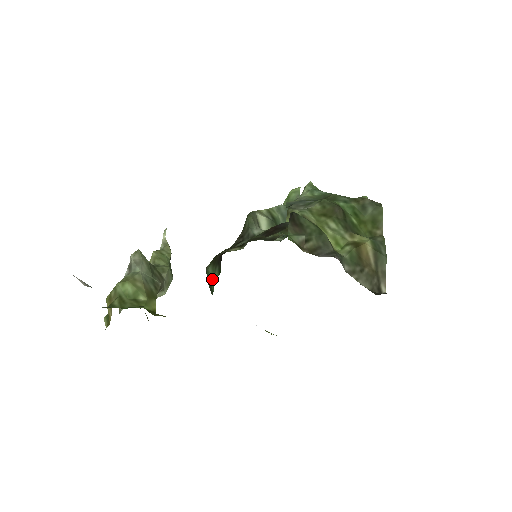
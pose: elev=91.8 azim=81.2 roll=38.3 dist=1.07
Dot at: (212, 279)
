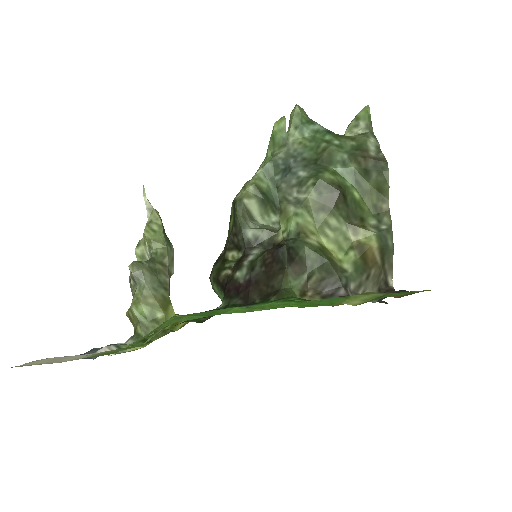
Dot at: occluded
